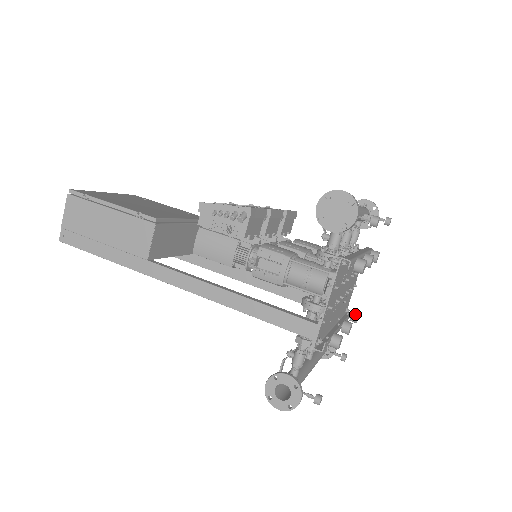
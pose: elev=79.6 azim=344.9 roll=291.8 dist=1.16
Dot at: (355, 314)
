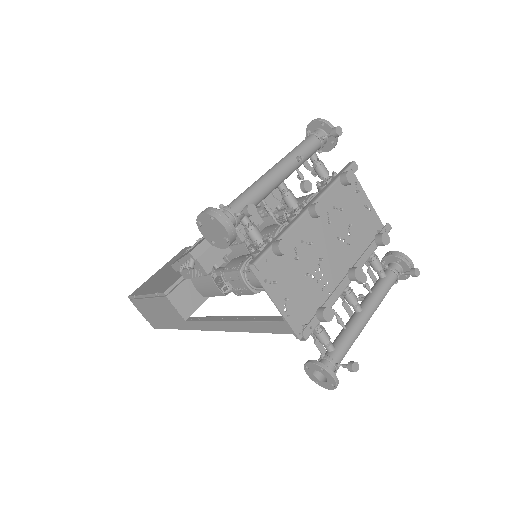
Dot at: (378, 239)
